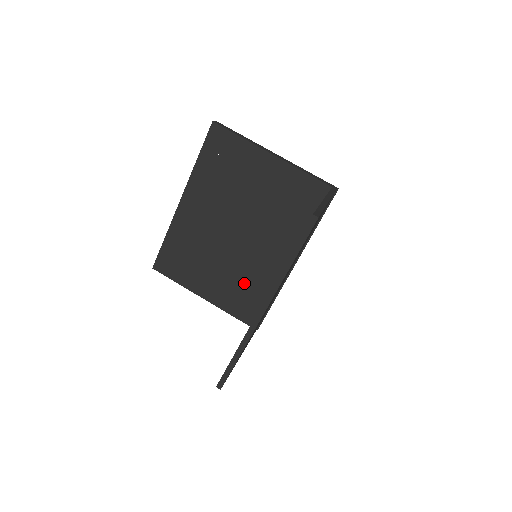
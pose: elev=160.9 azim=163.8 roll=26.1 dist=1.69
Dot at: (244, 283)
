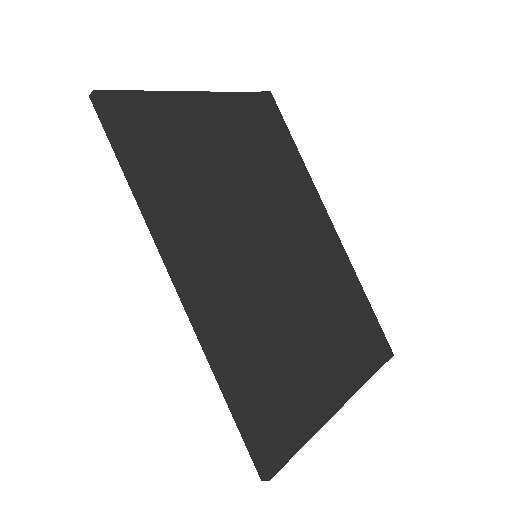
Dot at: occluded
